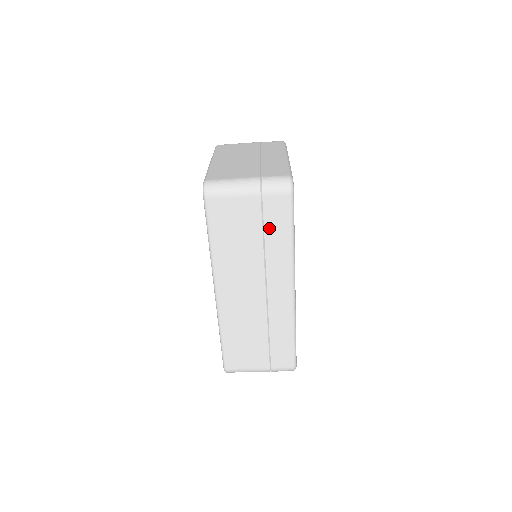
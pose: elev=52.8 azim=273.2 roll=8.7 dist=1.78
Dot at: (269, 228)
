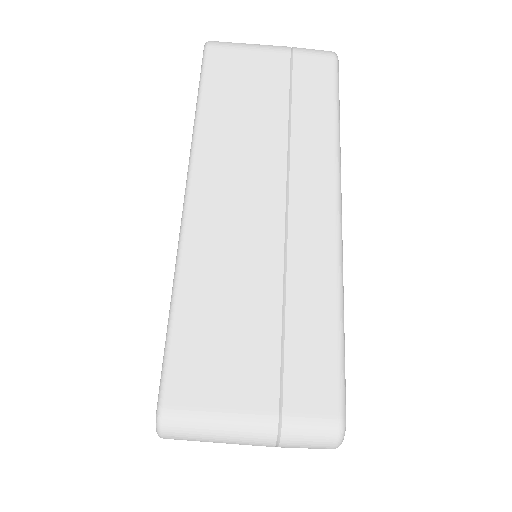
Dot at: (300, 97)
